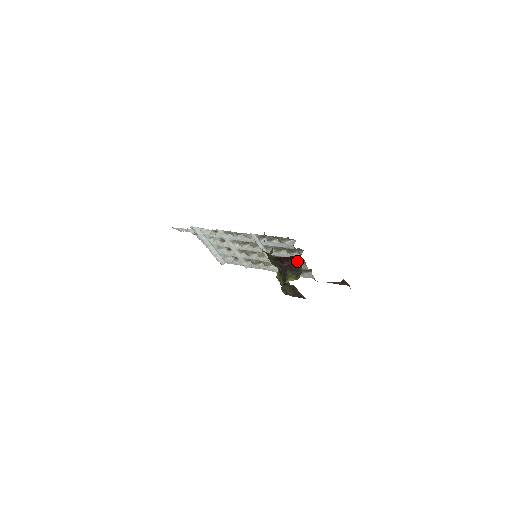
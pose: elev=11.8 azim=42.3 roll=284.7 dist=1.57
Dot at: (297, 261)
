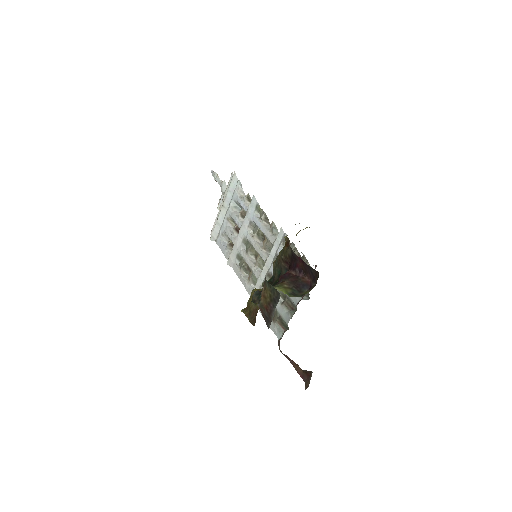
Dot at: (311, 282)
